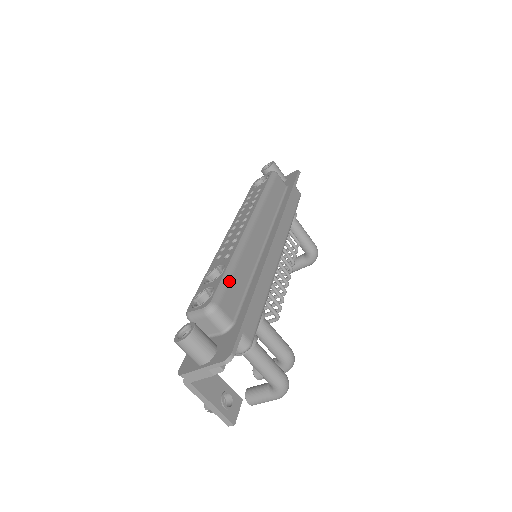
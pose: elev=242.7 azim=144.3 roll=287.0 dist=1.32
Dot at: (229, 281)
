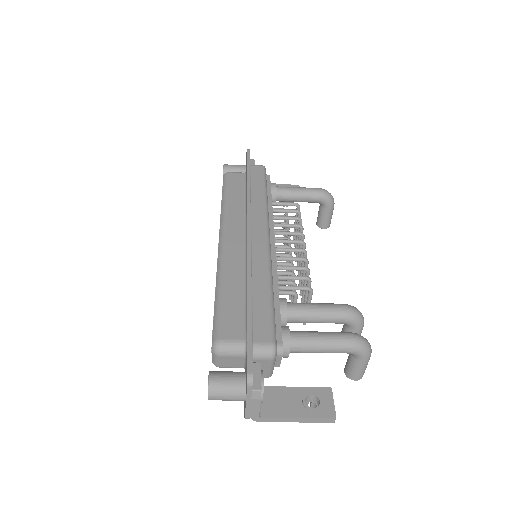
Dot at: (221, 309)
